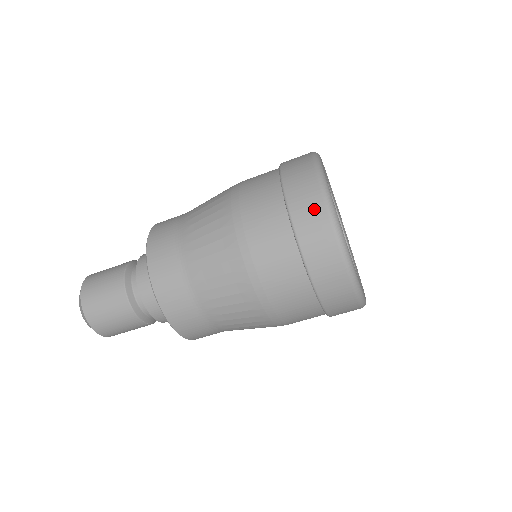
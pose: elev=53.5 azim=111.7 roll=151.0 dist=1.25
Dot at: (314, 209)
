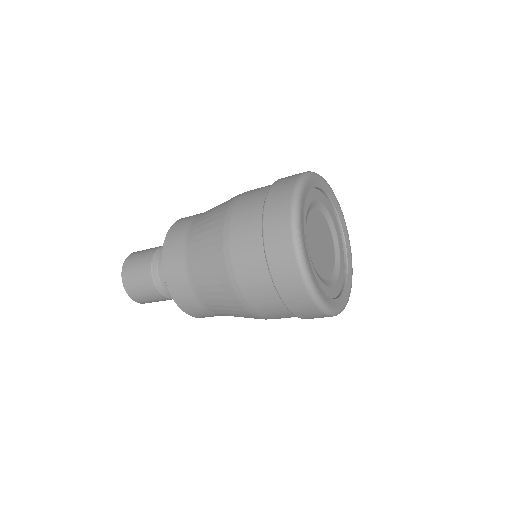
Dot at: (309, 310)
